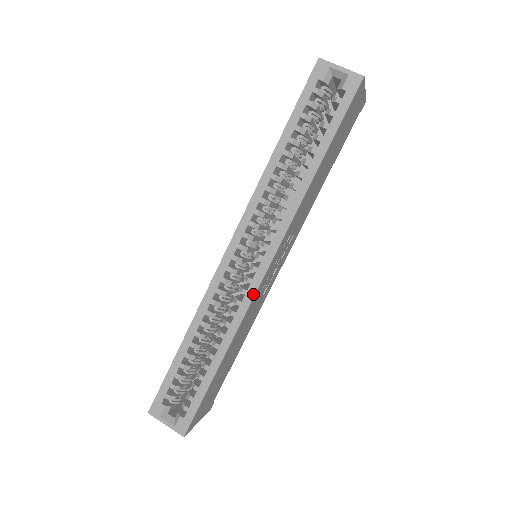
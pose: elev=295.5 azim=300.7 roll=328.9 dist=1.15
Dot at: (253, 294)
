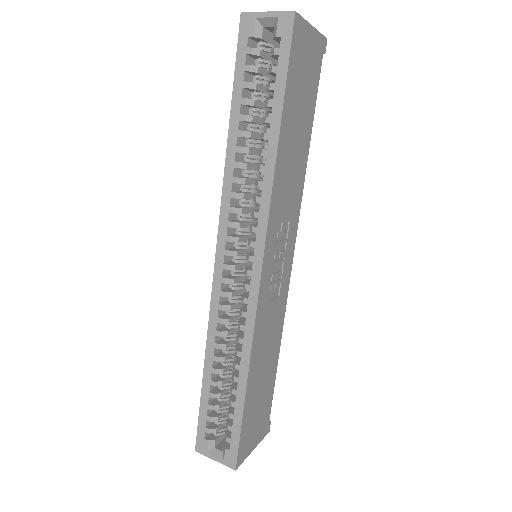
Dot at: (255, 301)
